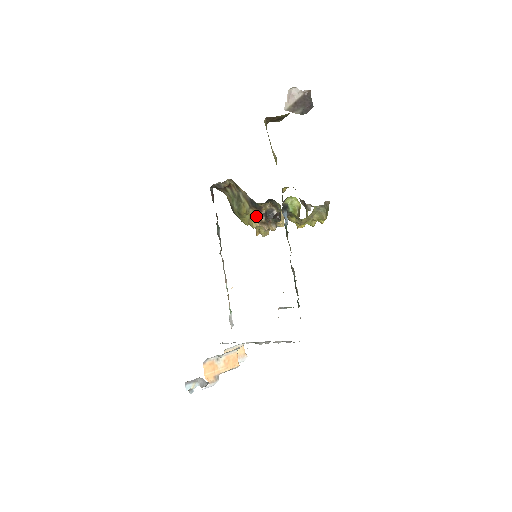
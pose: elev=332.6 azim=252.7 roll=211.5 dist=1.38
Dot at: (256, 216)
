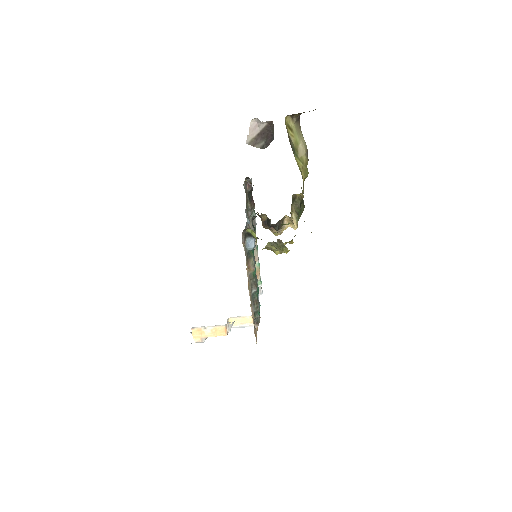
Dot at: occluded
